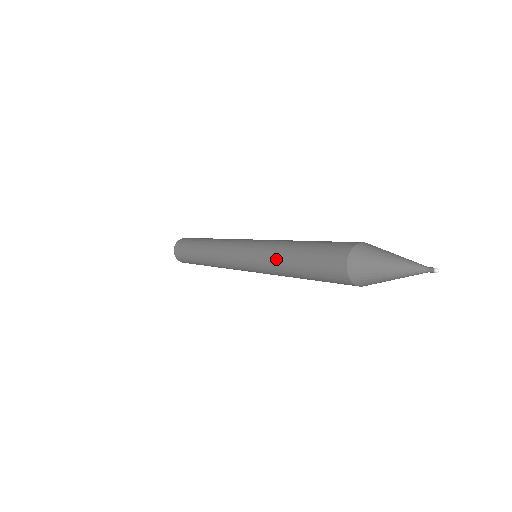
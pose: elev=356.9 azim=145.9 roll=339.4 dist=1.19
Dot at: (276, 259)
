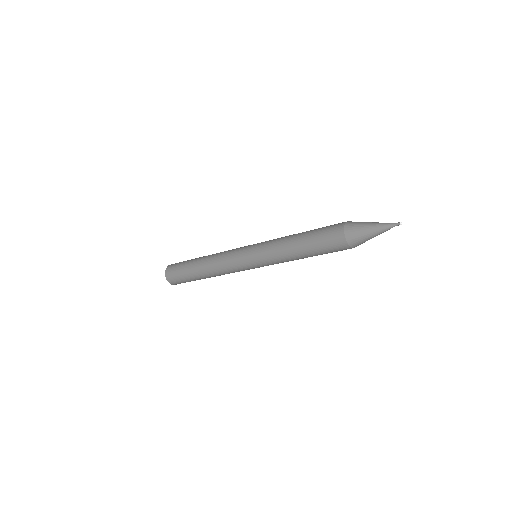
Dot at: (284, 249)
